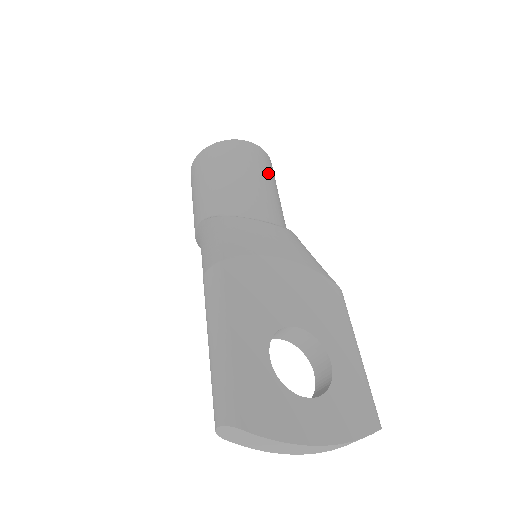
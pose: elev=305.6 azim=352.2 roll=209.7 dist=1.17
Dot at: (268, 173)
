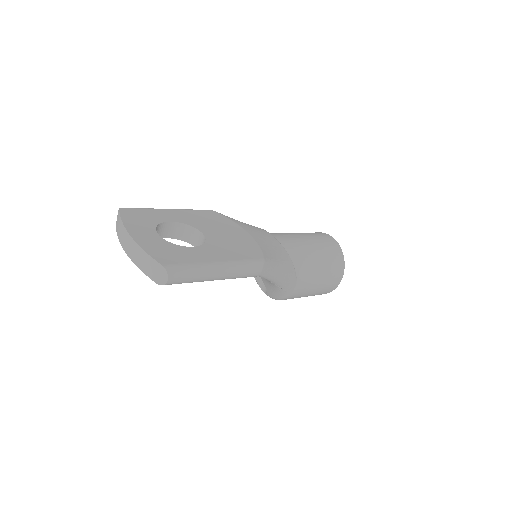
Dot at: (321, 245)
